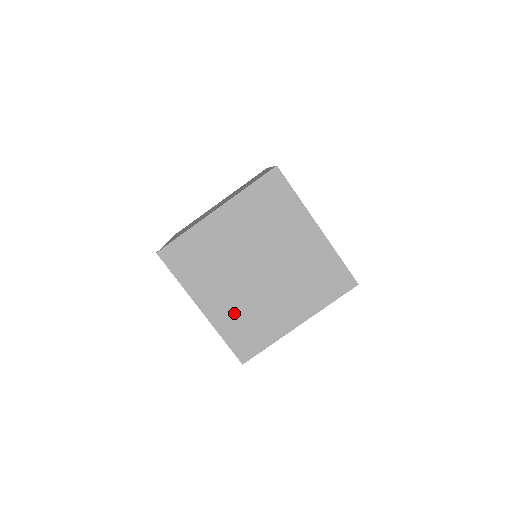
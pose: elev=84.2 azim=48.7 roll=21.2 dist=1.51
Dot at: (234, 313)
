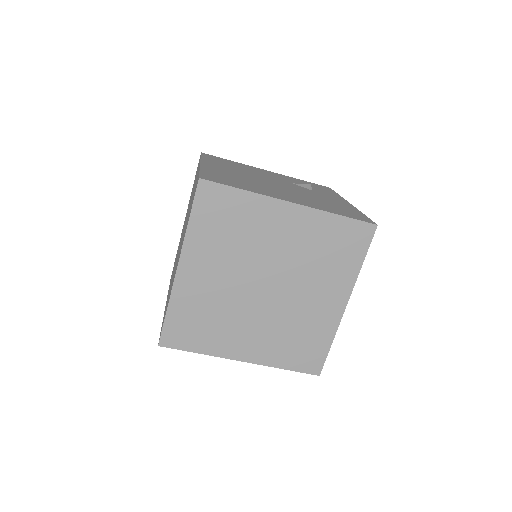
Dot at: (275, 341)
